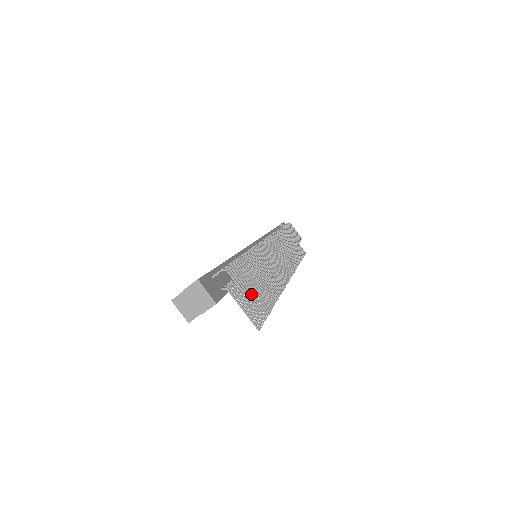
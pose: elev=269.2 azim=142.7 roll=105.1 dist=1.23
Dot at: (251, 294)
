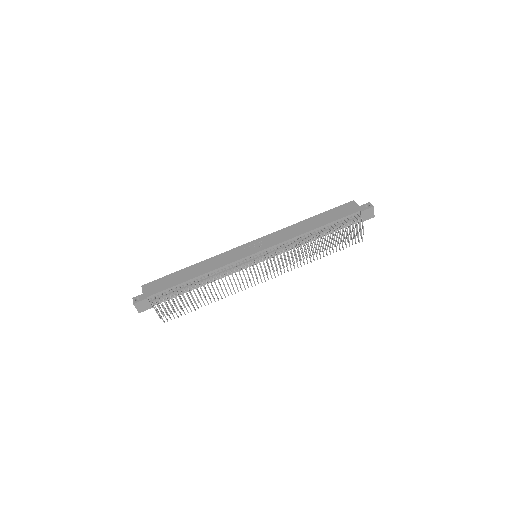
Dot at: (166, 314)
